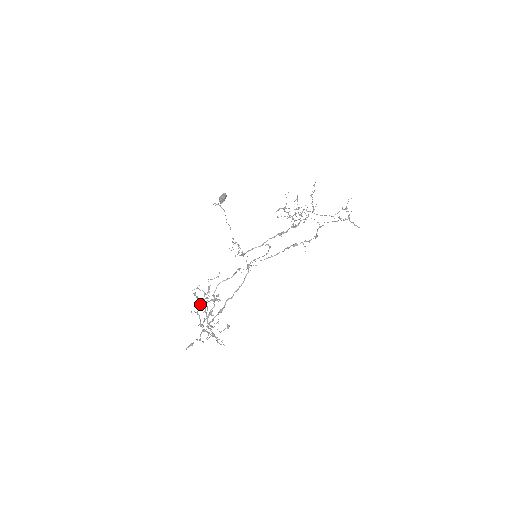
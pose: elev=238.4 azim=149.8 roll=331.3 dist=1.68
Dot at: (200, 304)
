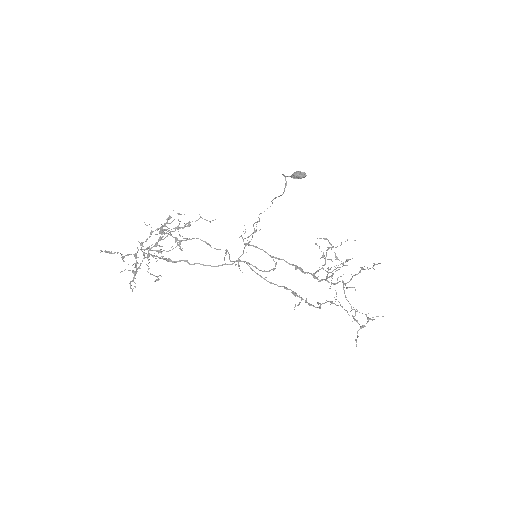
Dot at: (161, 232)
